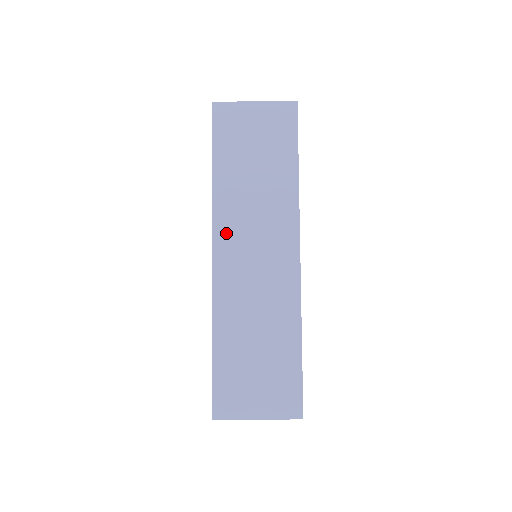
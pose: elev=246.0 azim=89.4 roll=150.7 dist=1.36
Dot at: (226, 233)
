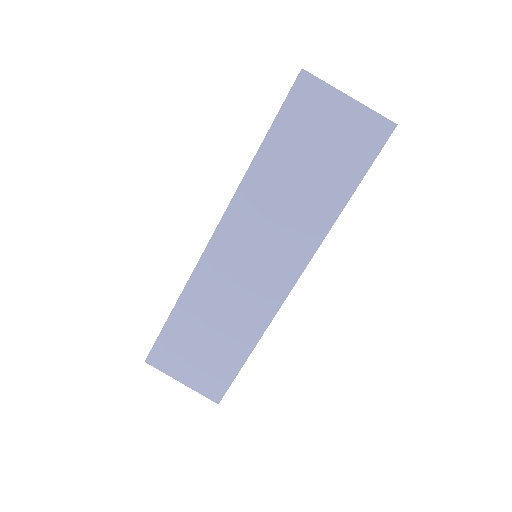
Dot at: (238, 222)
